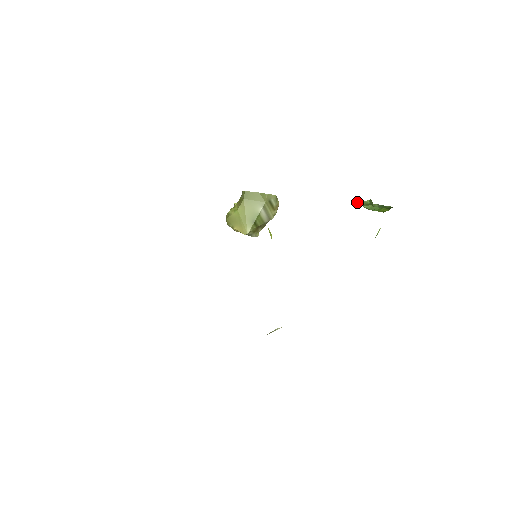
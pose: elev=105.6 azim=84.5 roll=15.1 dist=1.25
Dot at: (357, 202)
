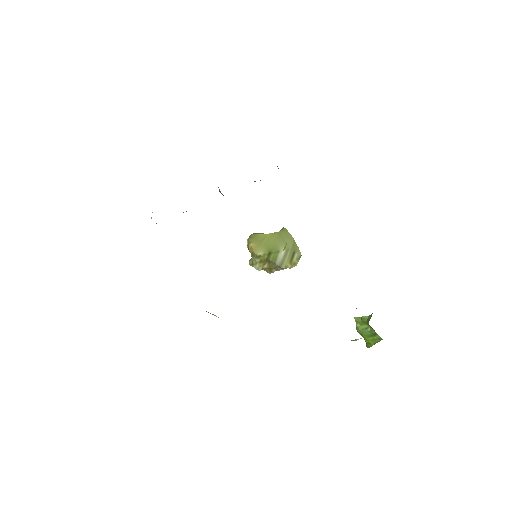
Dot at: (355, 317)
